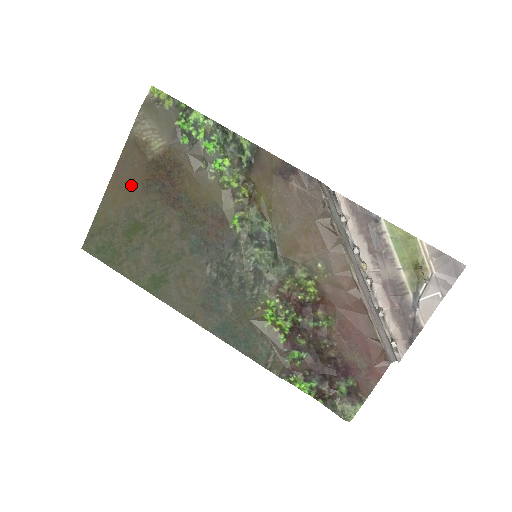
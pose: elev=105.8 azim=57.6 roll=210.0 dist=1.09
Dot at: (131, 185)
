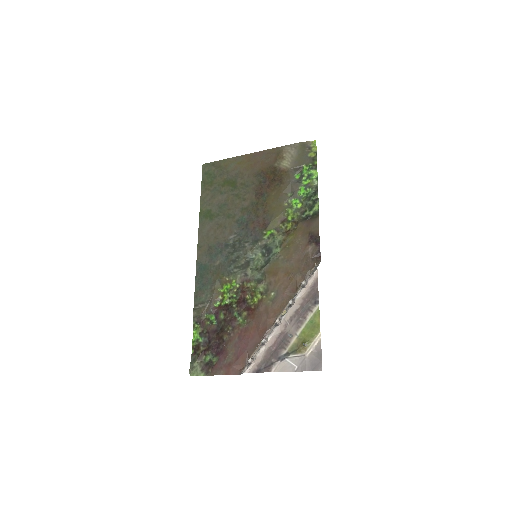
Dot at: (254, 166)
